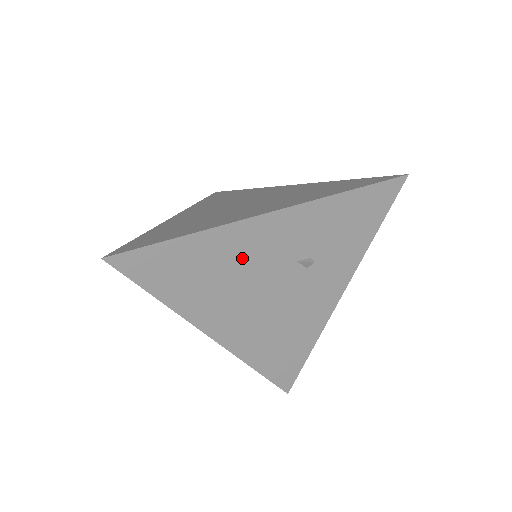
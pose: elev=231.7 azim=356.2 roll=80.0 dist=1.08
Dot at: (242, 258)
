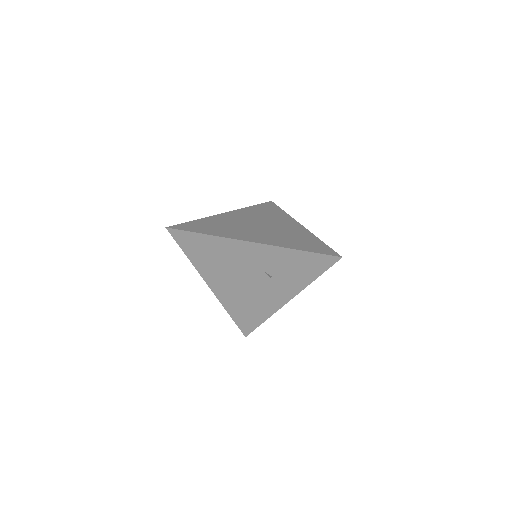
Dot at: (234, 257)
